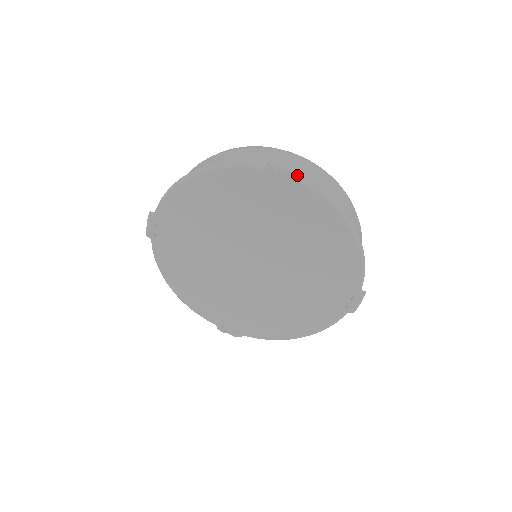
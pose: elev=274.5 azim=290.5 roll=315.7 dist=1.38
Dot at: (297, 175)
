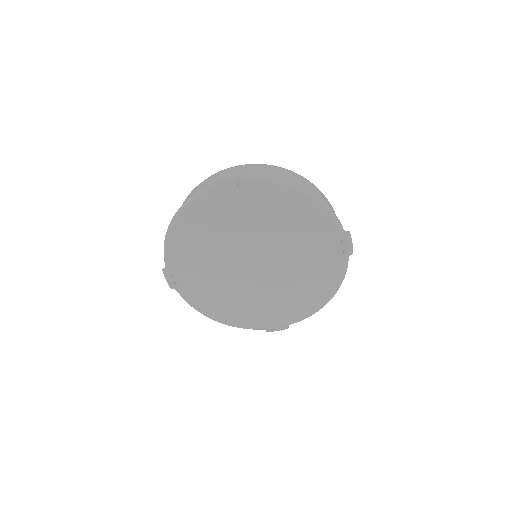
Dot at: (238, 177)
